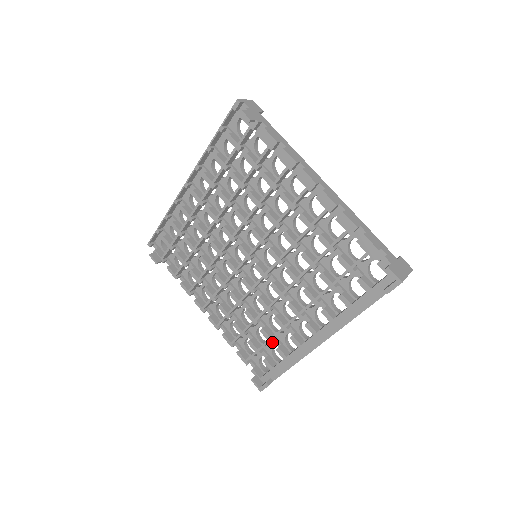
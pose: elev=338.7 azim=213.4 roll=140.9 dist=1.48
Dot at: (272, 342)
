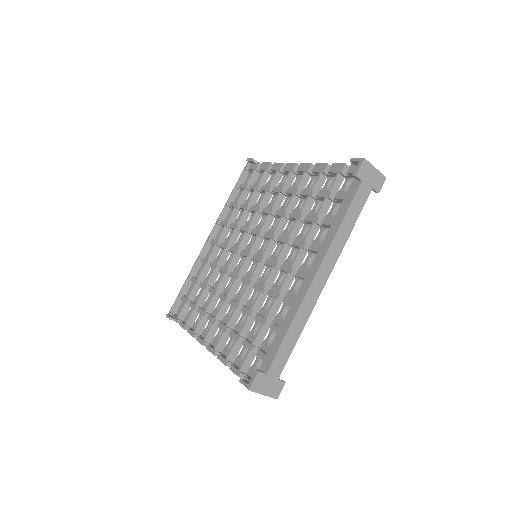
Dot at: (266, 321)
